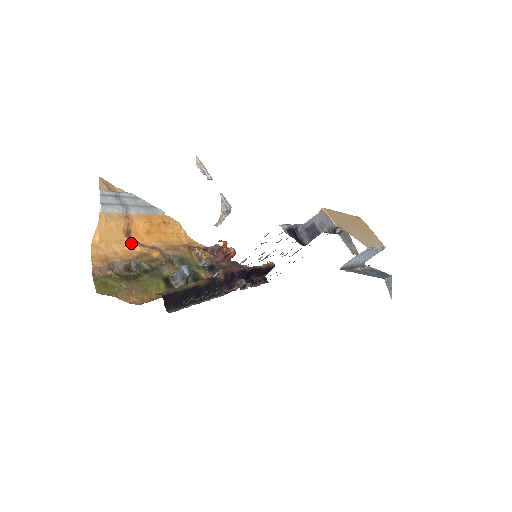
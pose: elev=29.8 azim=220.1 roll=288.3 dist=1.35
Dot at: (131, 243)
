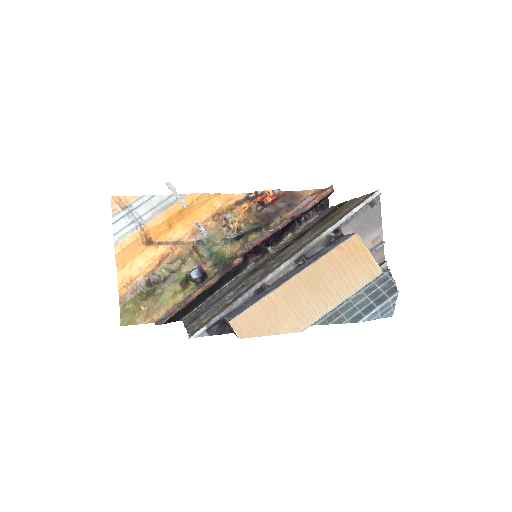
Dot at: (154, 248)
